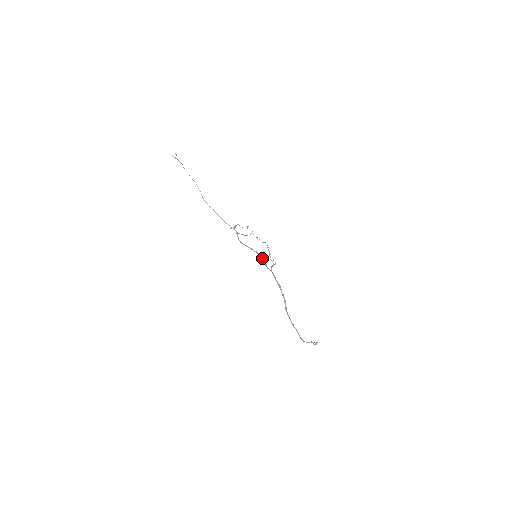
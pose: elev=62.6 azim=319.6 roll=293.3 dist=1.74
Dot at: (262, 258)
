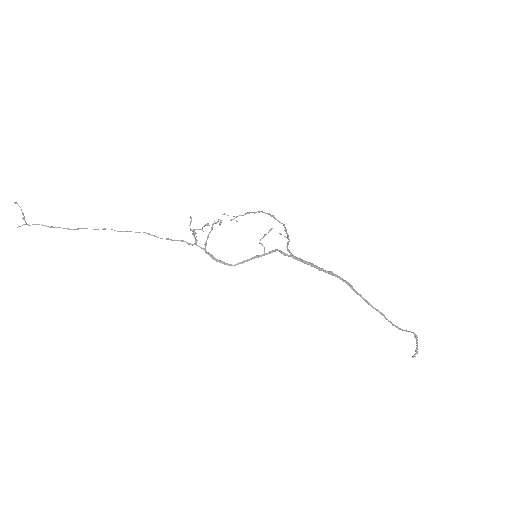
Dot at: (266, 254)
